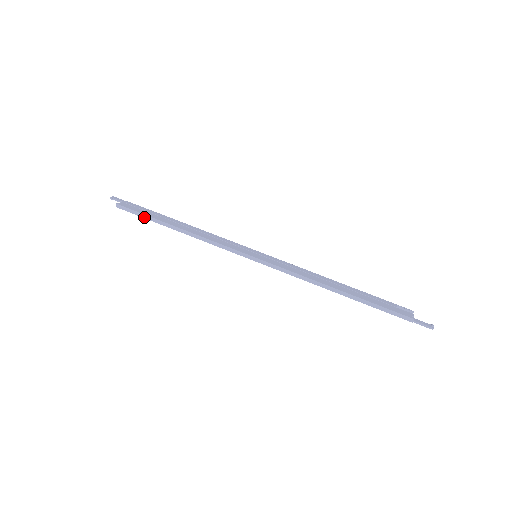
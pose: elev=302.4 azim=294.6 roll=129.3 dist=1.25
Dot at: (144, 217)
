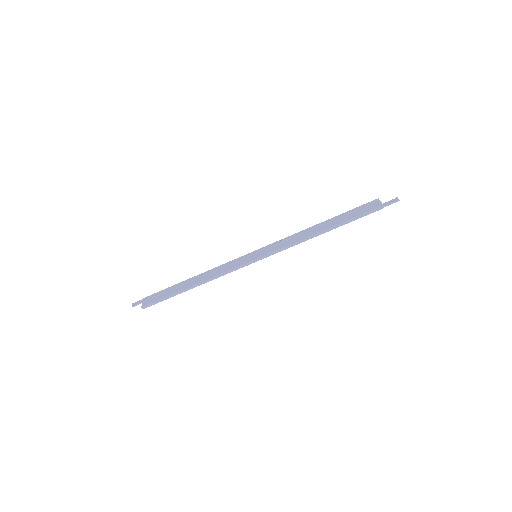
Dot at: (166, 299)
